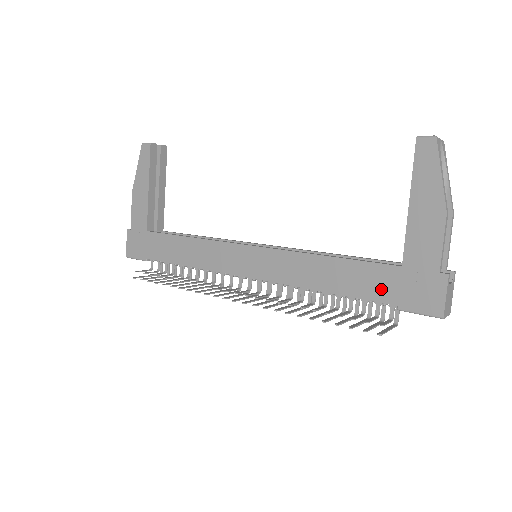
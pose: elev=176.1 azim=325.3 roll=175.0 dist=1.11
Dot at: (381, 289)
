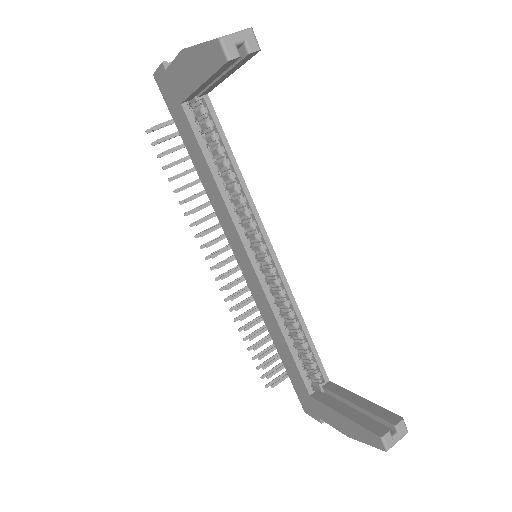
Dot at: (293, 378)
